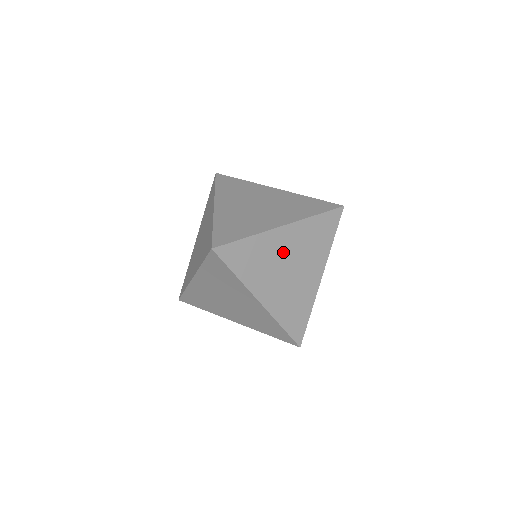
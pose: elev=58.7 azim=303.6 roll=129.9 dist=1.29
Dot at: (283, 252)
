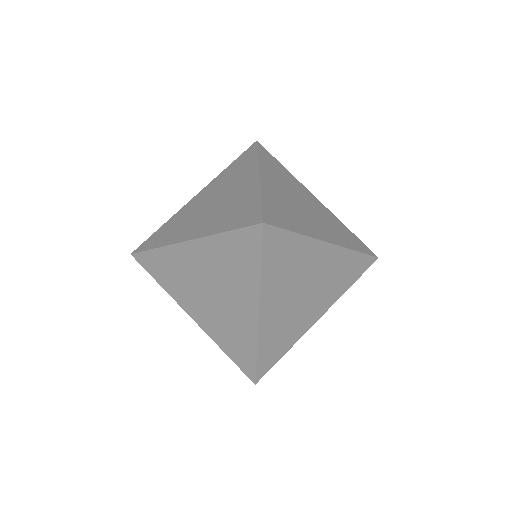
Dot at: occluded
